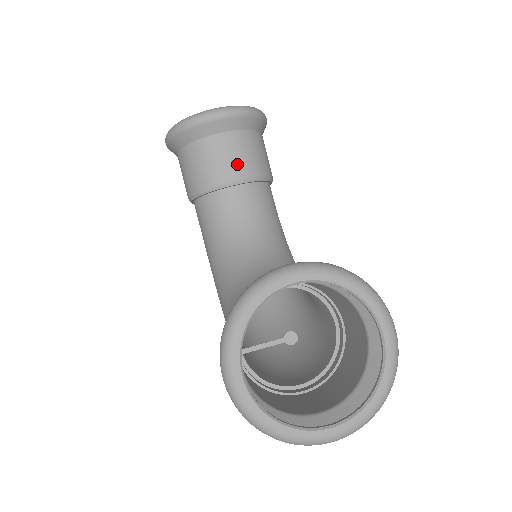
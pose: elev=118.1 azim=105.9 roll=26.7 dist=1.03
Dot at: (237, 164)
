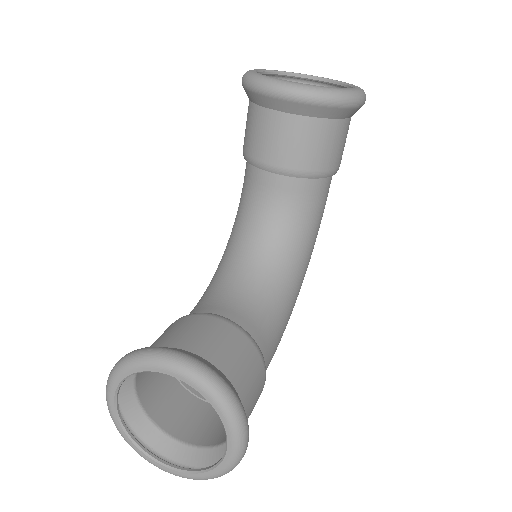
Dot at: (287, 154)
